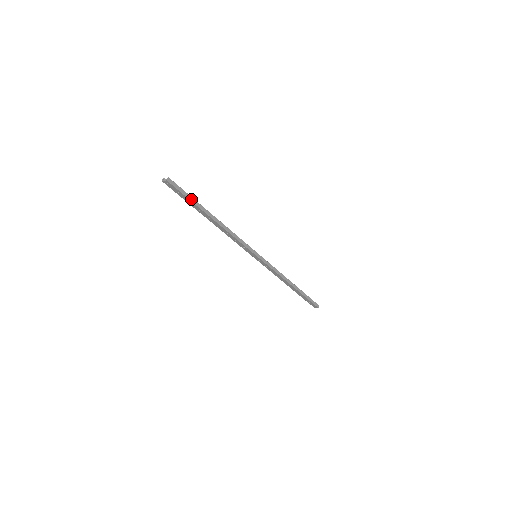
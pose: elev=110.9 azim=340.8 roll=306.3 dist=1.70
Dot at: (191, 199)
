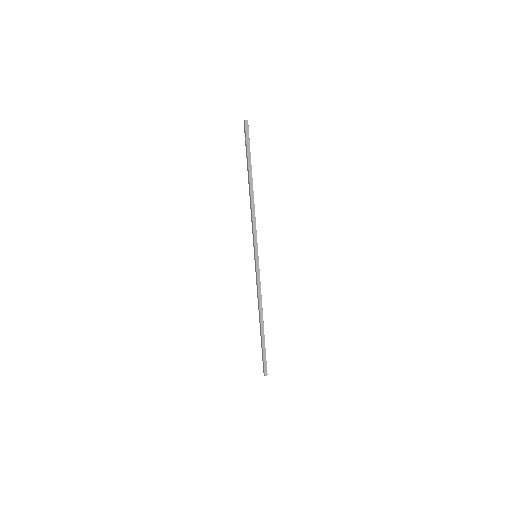
Dot at: (249, 152)
